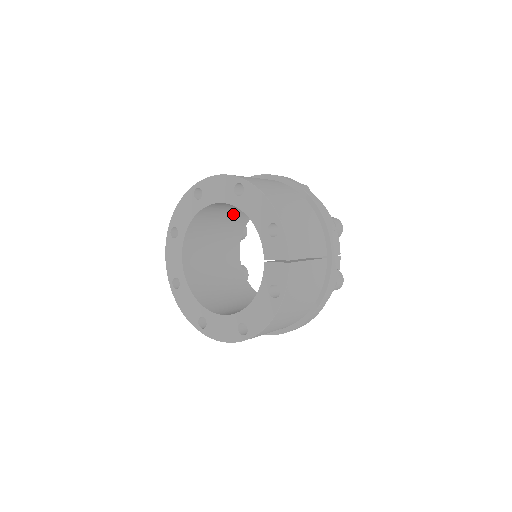
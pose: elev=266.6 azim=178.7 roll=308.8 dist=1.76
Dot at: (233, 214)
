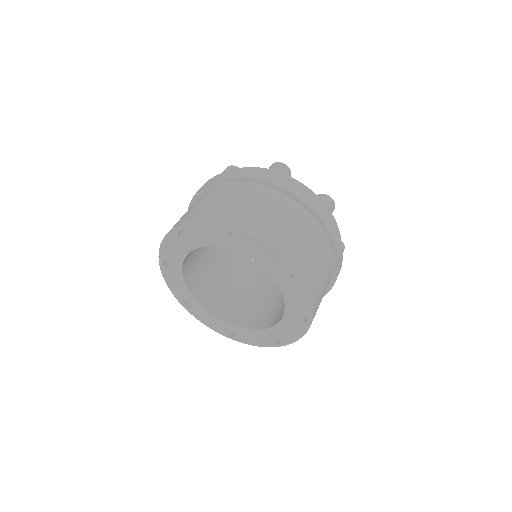
Dot at: occluded
